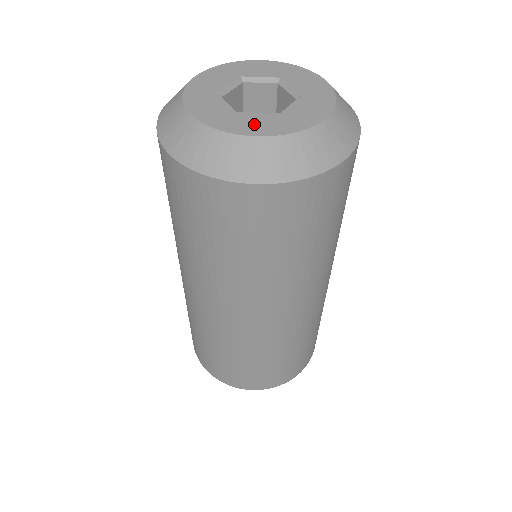
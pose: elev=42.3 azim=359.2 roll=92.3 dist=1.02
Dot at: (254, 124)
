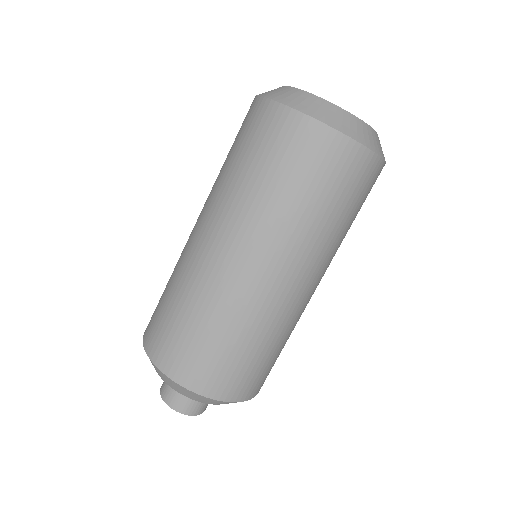
Dot at: occluded
